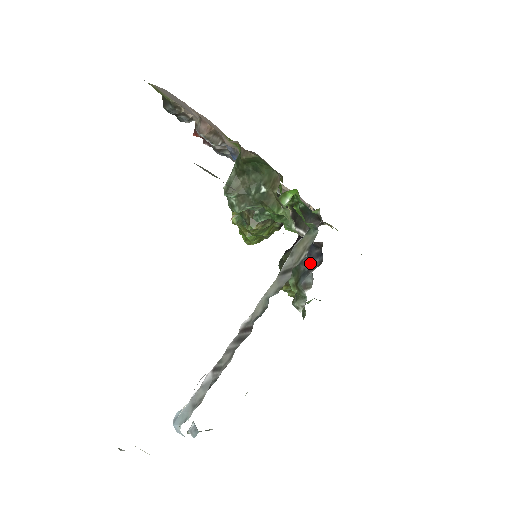
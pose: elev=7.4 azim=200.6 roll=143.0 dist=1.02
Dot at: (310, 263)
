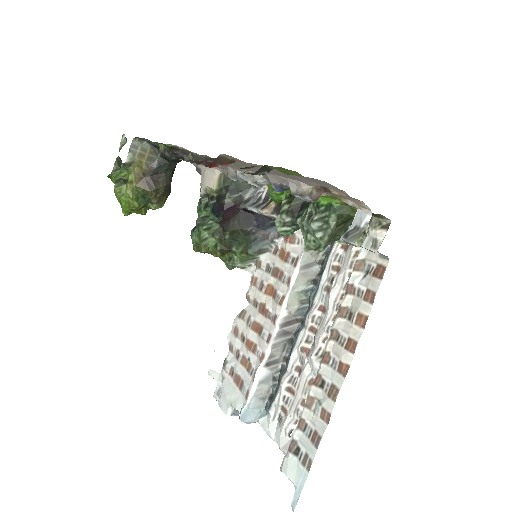
Dot at: (263, 232)
